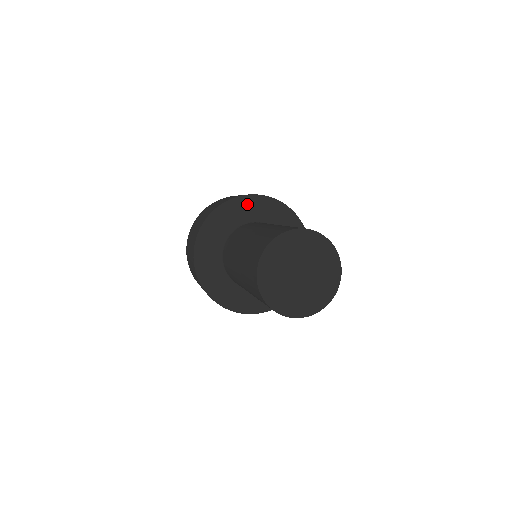
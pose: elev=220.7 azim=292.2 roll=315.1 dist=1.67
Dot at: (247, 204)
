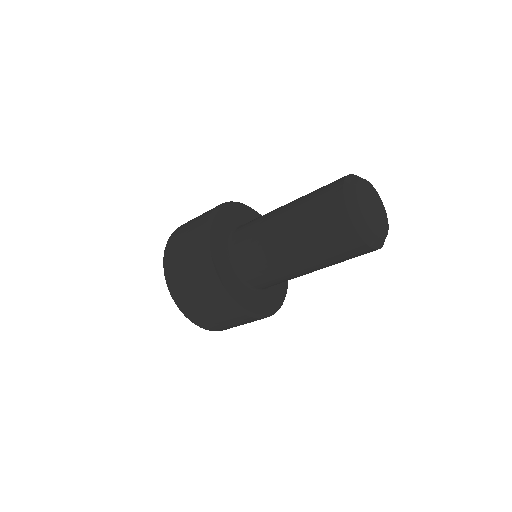
Dot at: occluded
